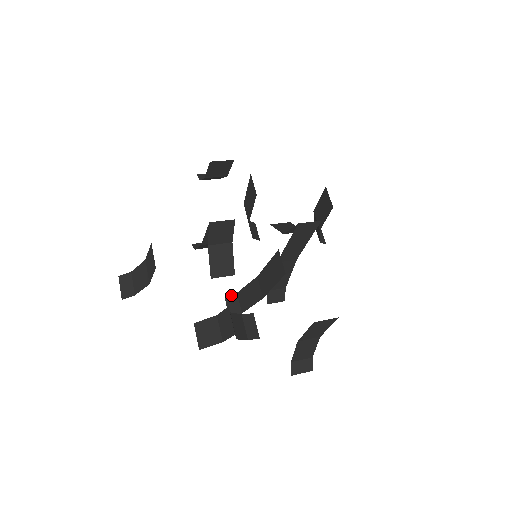
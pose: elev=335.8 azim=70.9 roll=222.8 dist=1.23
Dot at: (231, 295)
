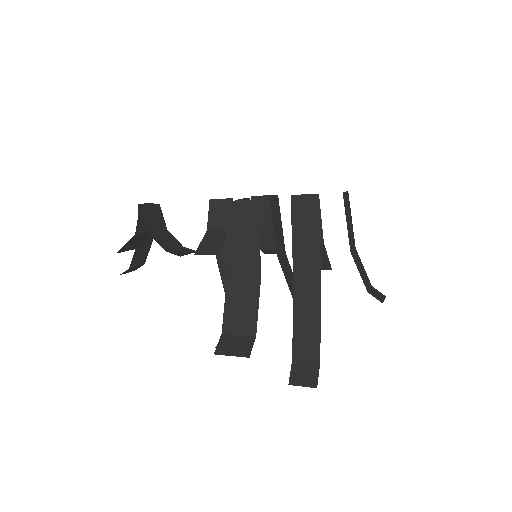
Dot at: occluded
